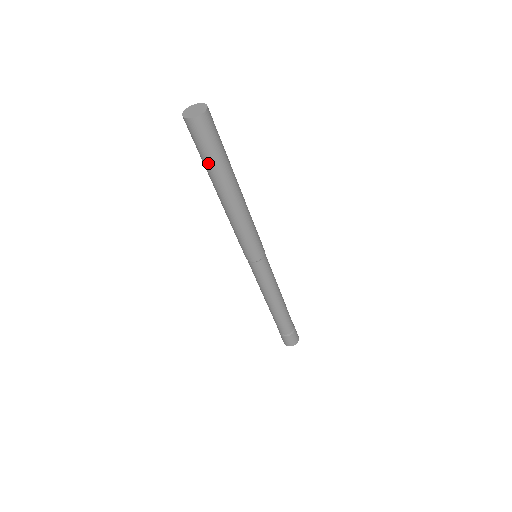
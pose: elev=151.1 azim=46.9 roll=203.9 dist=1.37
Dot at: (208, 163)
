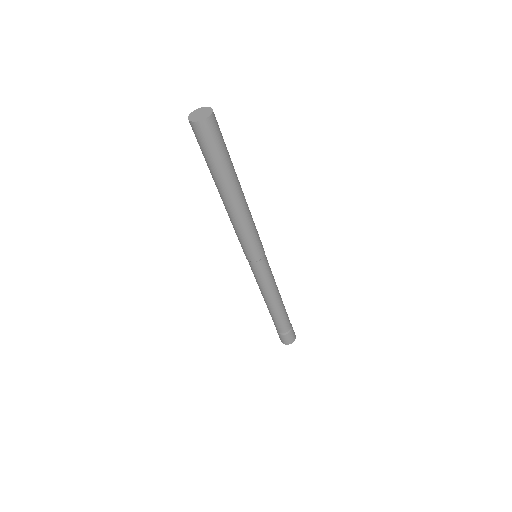
Dot at: (206, 161)
